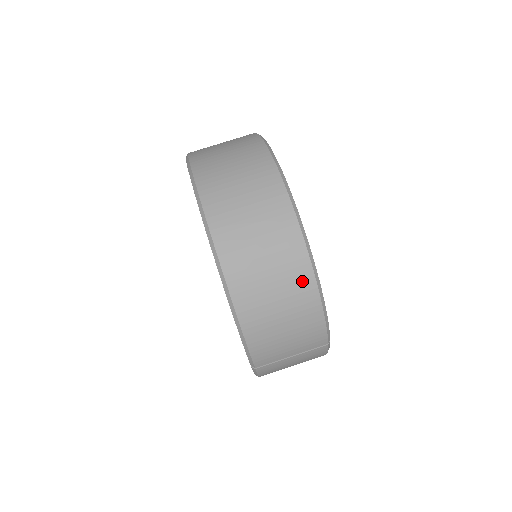
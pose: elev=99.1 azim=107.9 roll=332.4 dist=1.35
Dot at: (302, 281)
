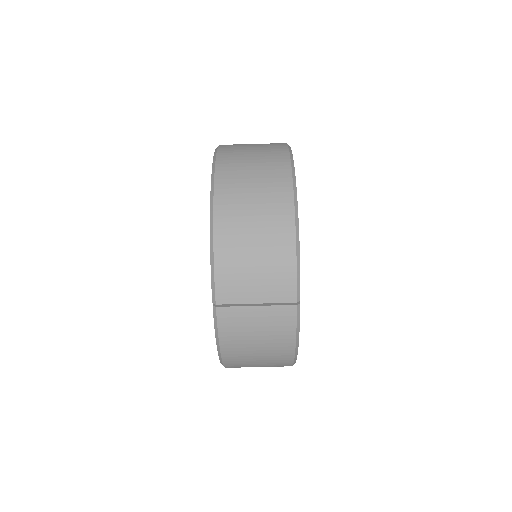
Dot at: (282, 210)
